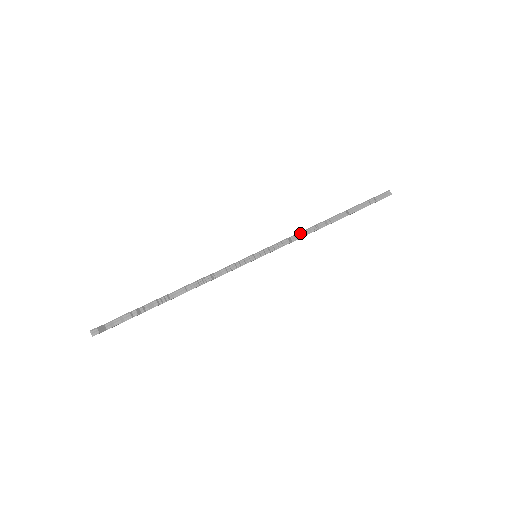
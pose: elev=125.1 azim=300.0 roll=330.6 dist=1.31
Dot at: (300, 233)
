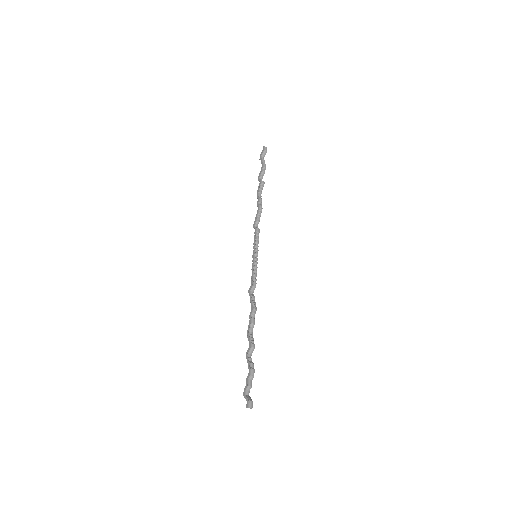
Dot at: (257, 218)
